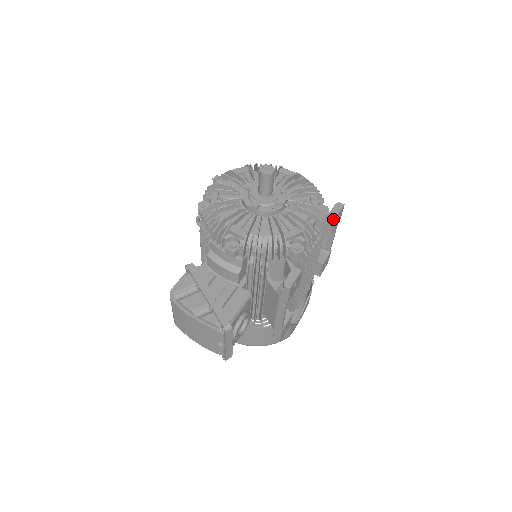
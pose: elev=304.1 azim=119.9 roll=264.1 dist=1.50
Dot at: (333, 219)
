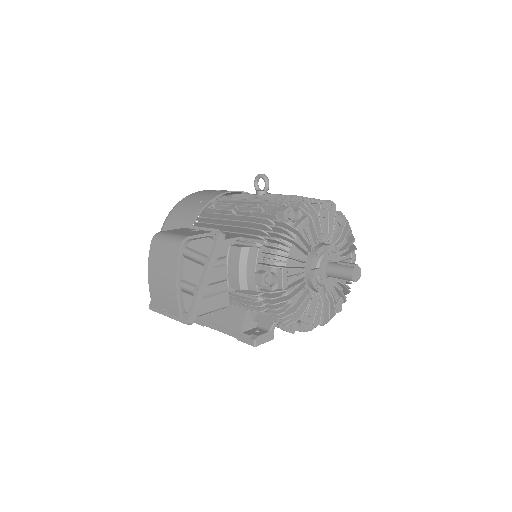
Dot at: occluded
